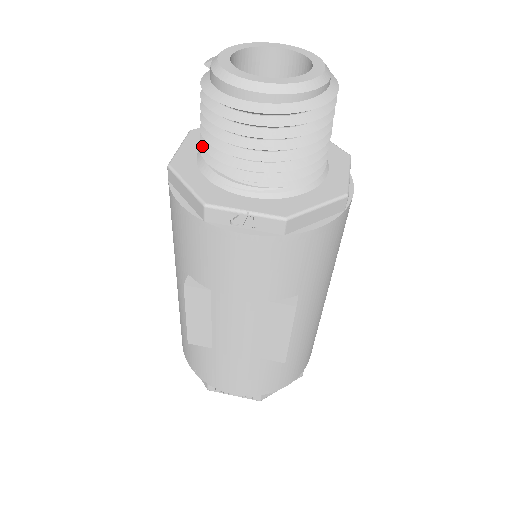
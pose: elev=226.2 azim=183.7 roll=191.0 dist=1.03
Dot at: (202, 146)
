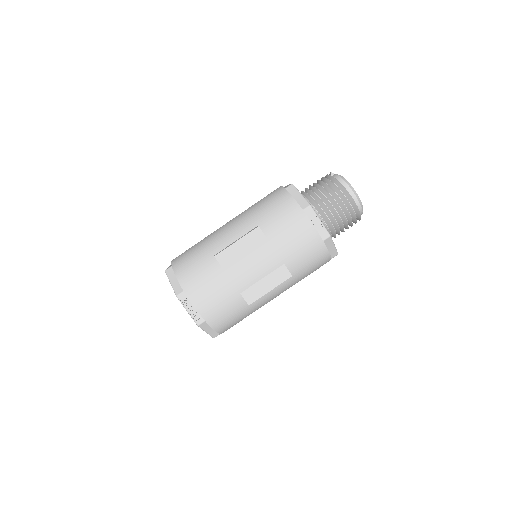
Dot at: (311, 191)
